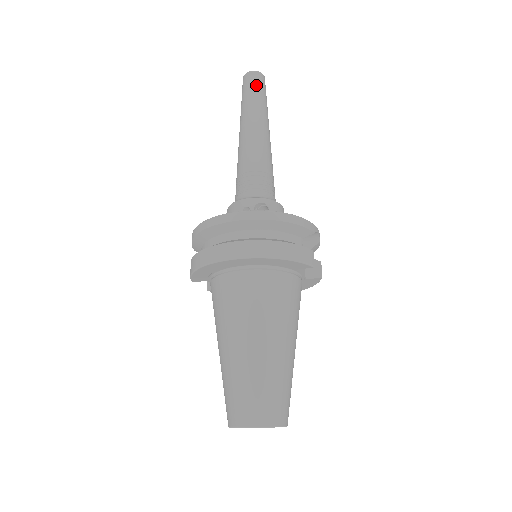
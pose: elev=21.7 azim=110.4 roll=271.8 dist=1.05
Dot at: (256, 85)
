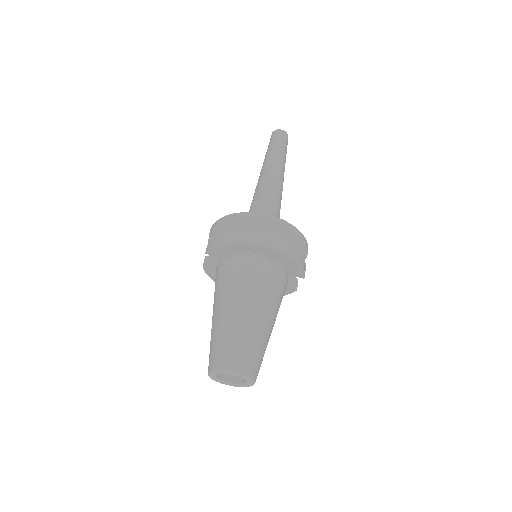
Dot at: (285, 141)
